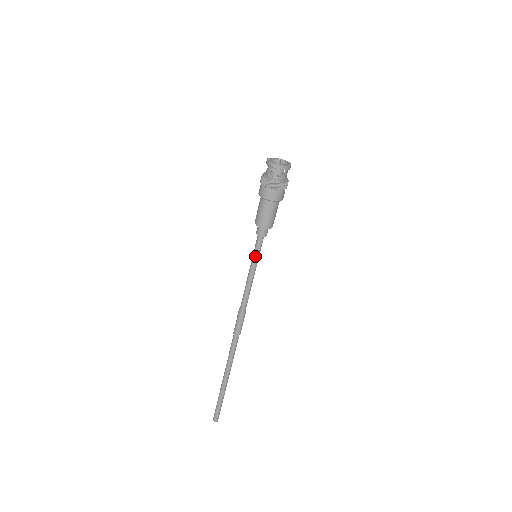
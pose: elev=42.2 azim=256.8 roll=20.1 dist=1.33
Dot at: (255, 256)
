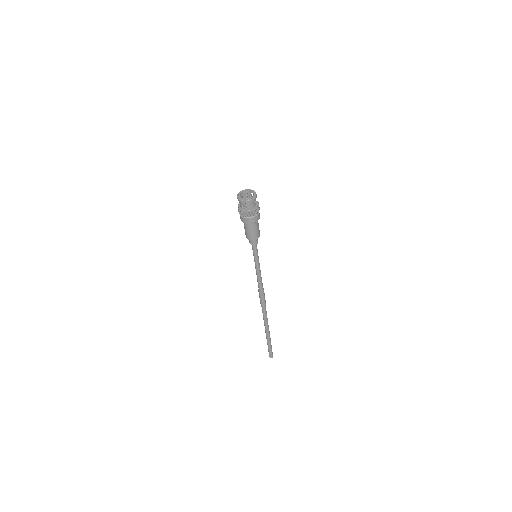
Dot at: (254, 257)
